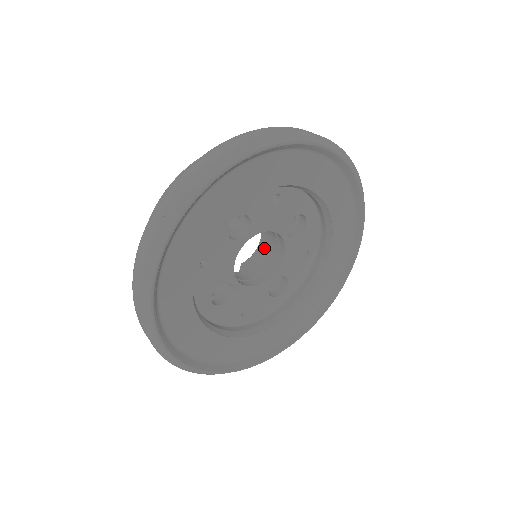
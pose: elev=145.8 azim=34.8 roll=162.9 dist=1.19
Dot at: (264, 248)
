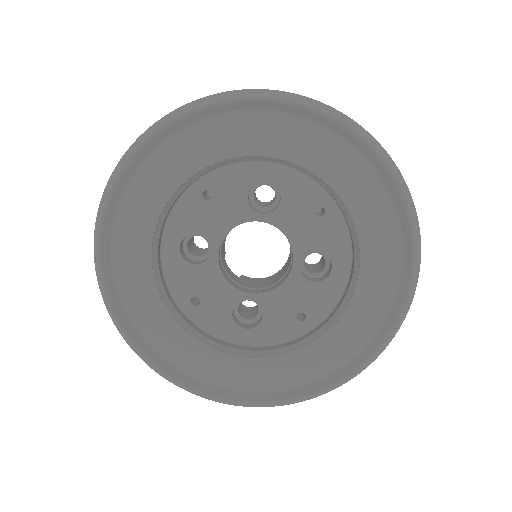
Dot at: (273, 278)
